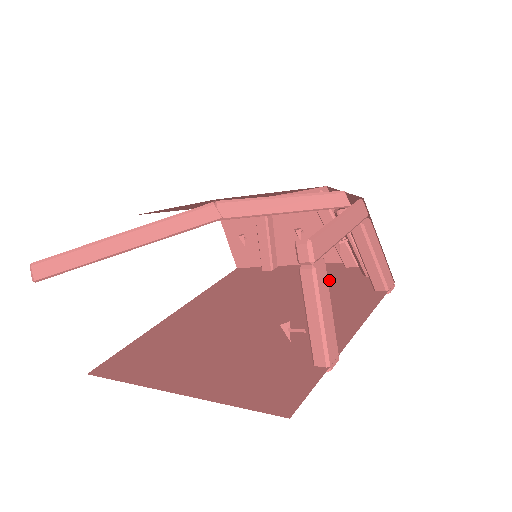
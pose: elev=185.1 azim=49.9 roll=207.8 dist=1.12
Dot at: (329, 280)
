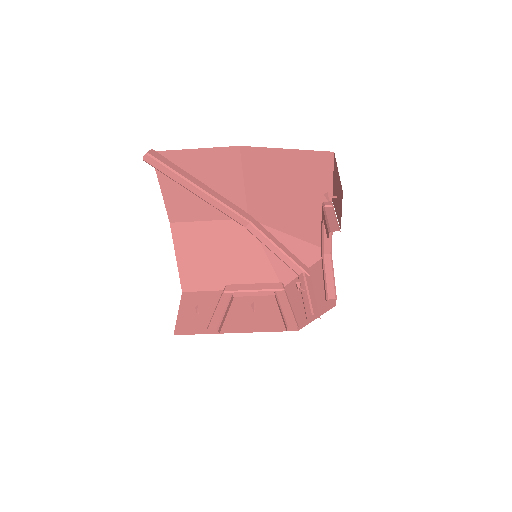
Dot at: occluded
